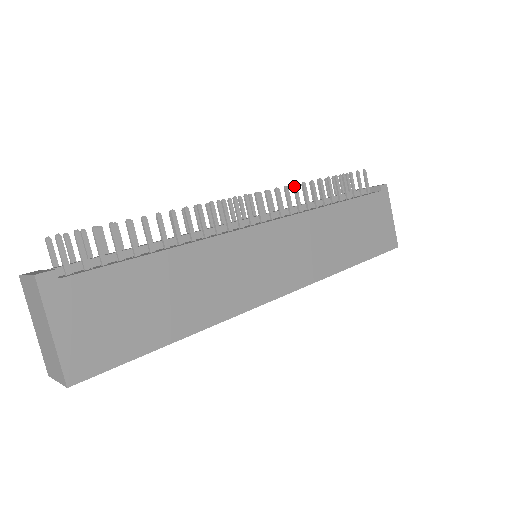
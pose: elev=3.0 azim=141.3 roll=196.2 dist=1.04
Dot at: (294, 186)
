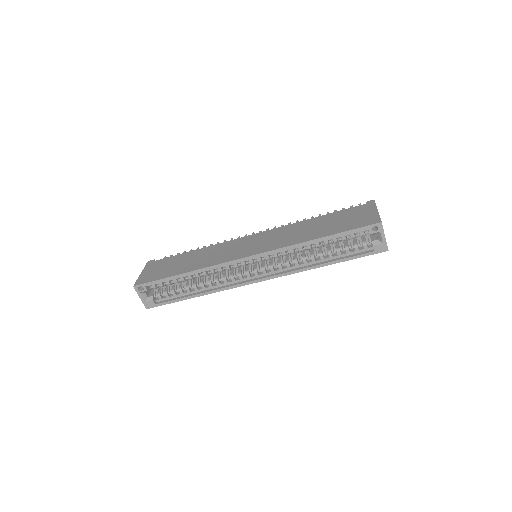
Dot at: (288, 223)
